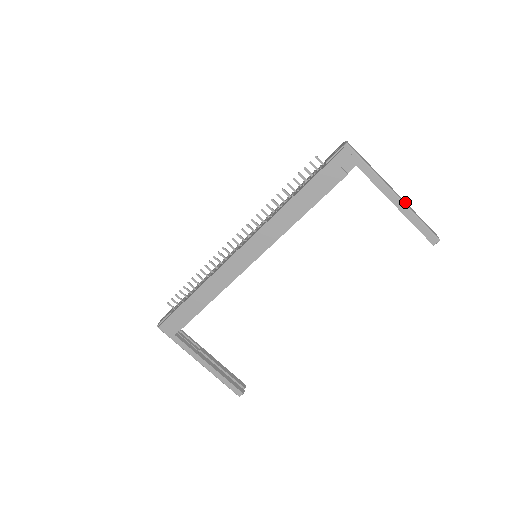
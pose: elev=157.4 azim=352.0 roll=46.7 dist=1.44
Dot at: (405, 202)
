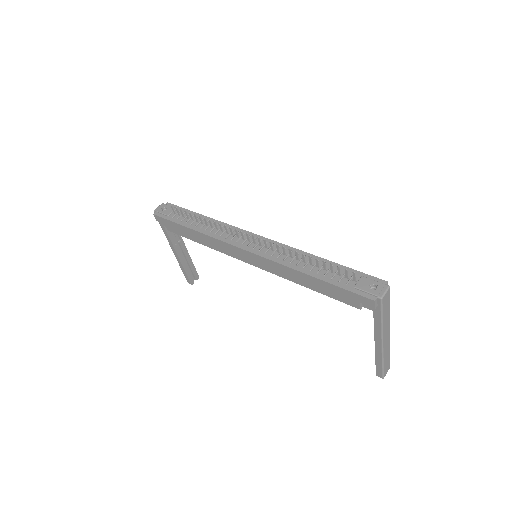
Dot at: (388, 345)
